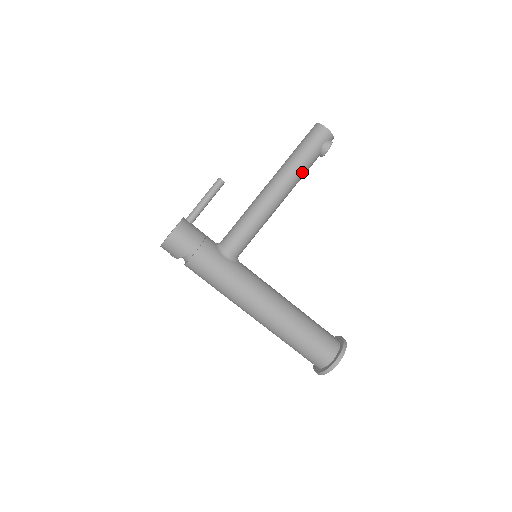
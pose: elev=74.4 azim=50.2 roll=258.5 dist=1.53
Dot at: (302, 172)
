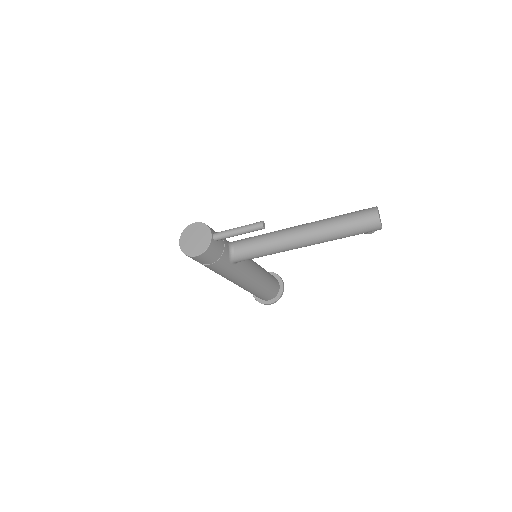
Dot at: occluded
